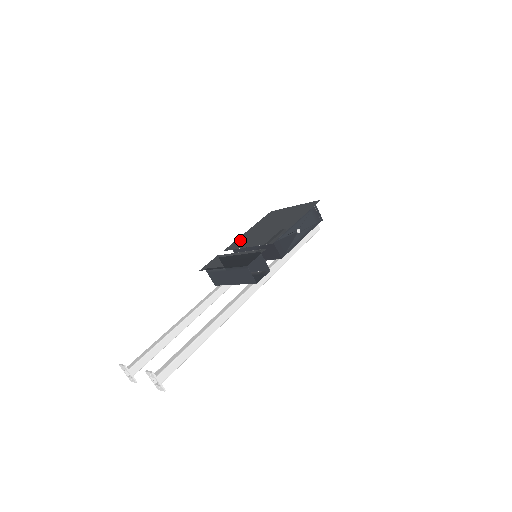
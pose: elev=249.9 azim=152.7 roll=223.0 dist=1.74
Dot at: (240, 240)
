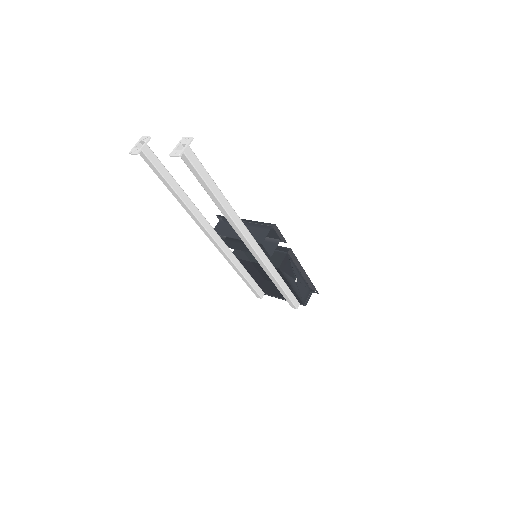
Dot at: occluded
